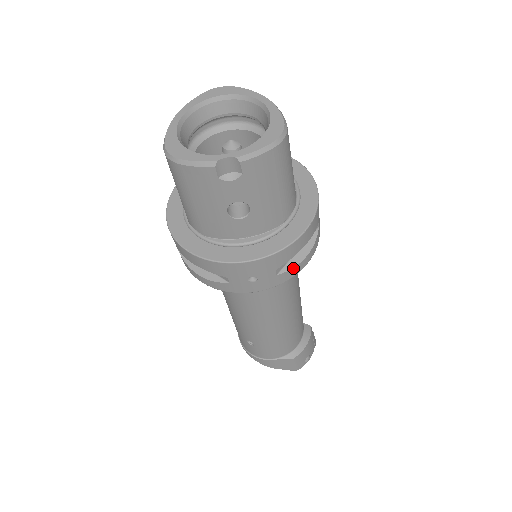
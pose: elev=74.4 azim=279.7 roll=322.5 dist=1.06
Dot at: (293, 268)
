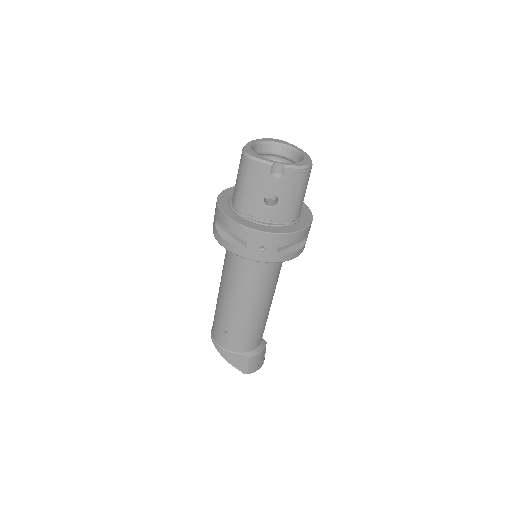
Dot at: (287, 254)
